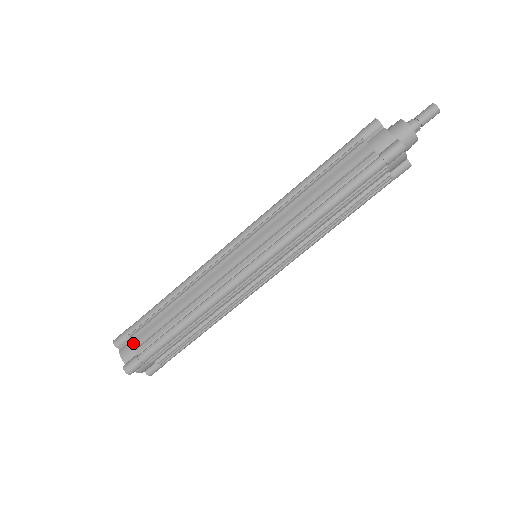
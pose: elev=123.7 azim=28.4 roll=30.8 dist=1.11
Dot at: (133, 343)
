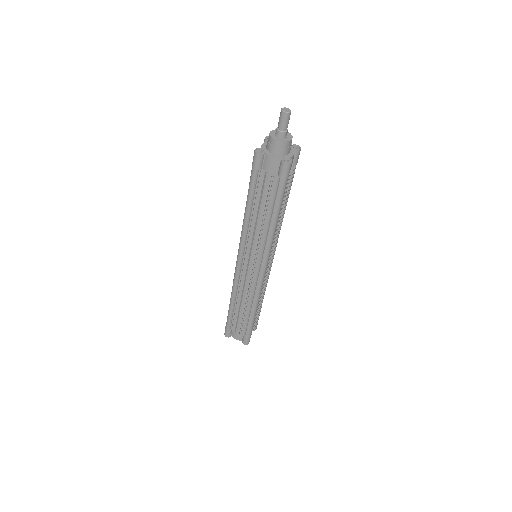
Dot at: (236, 332)
